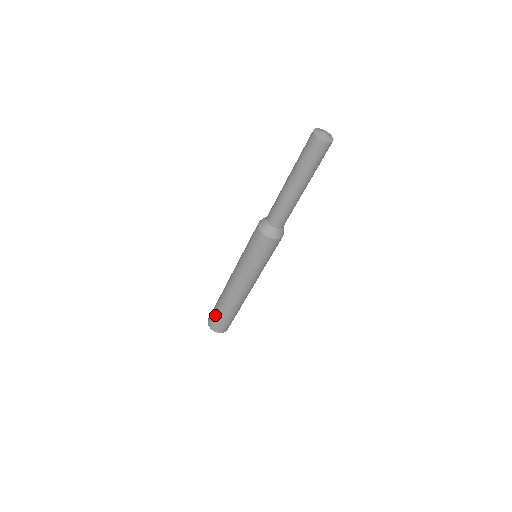
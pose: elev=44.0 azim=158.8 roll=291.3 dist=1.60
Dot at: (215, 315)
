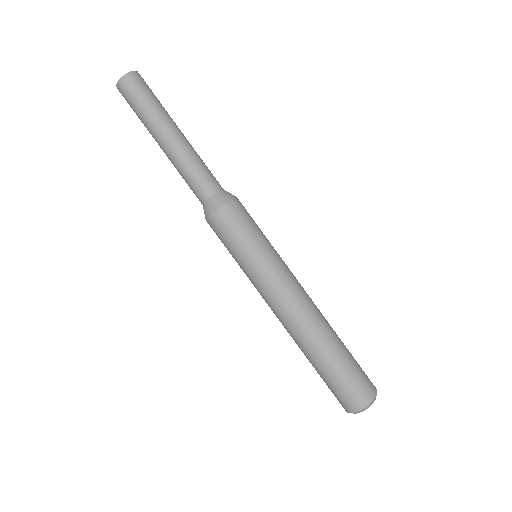
Dot at: (343, 379)
